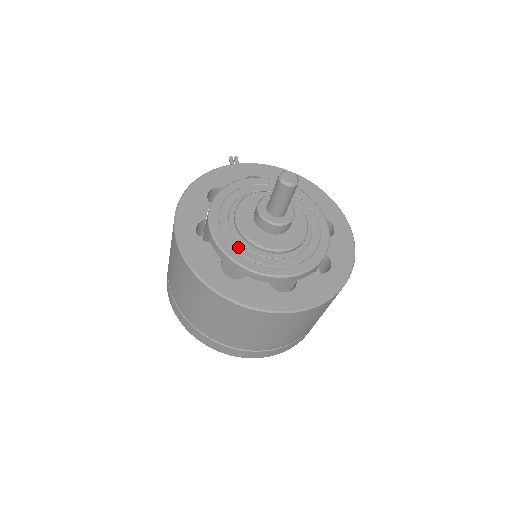
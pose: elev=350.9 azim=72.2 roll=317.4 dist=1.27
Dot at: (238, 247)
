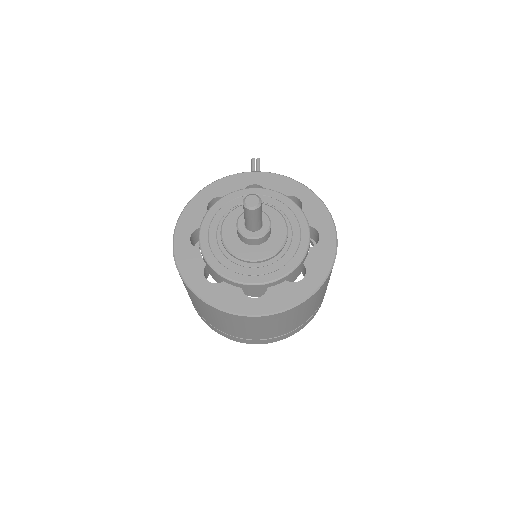
Dot at: (219, 255)
